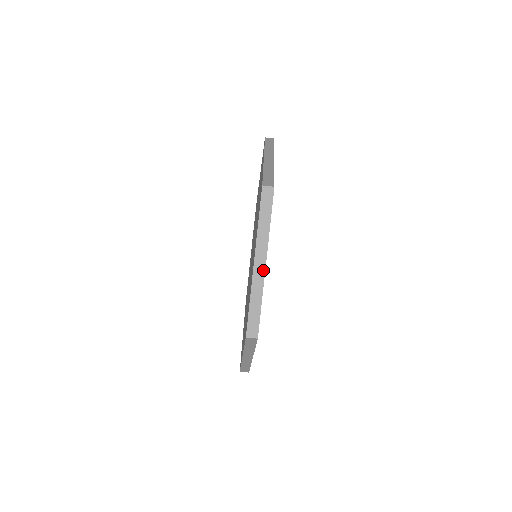
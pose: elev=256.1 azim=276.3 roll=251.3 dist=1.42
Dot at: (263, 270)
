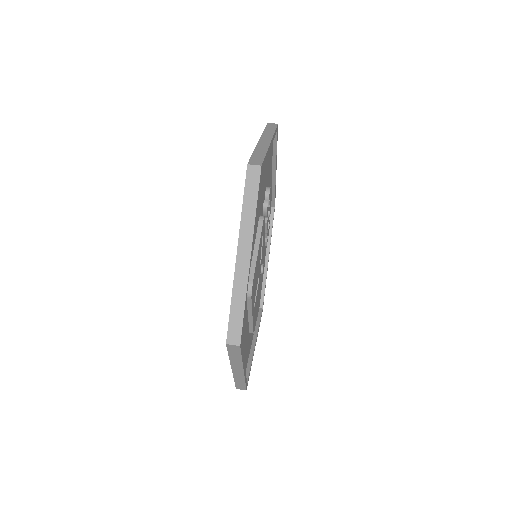
Dot at: (268, 143)
